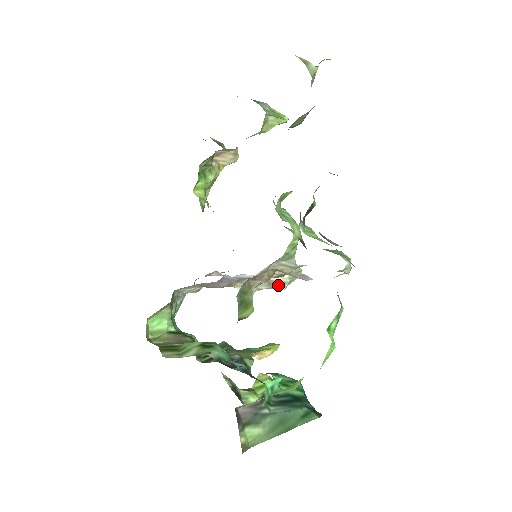
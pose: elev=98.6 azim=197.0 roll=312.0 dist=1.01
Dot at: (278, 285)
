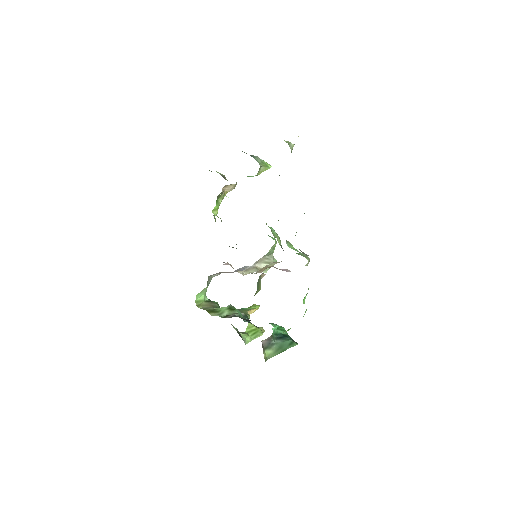
Dot at: occluded
